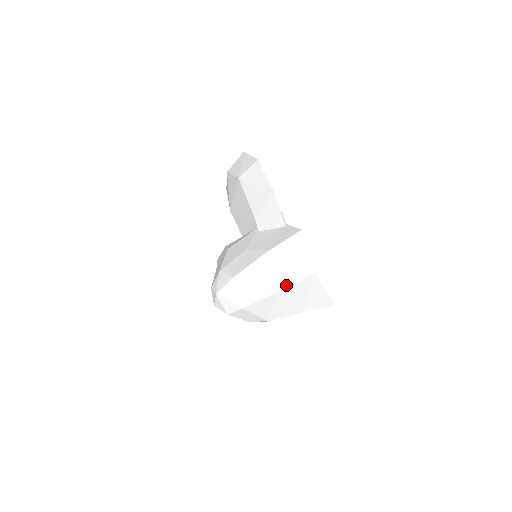
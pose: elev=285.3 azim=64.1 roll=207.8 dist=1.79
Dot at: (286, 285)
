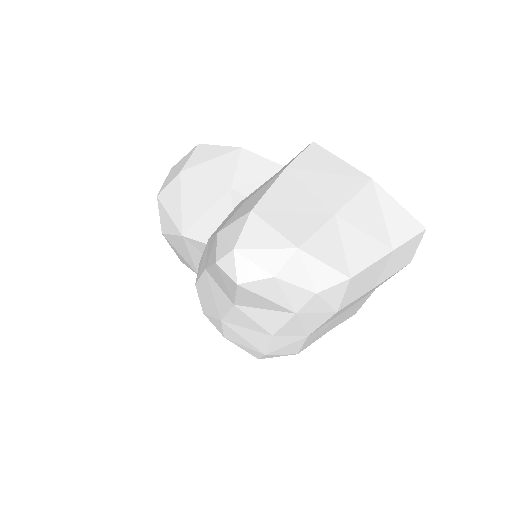
Dot at: (343, 201)
